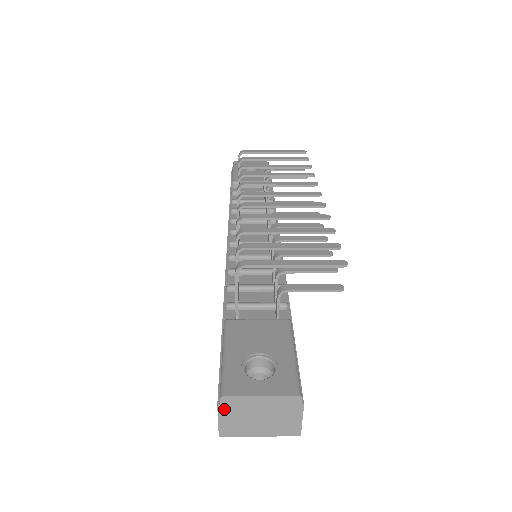
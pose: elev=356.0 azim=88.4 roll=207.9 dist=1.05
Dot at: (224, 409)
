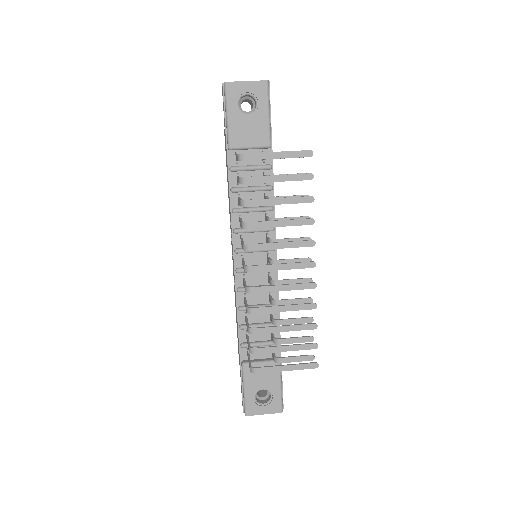
Dot at: occluded
